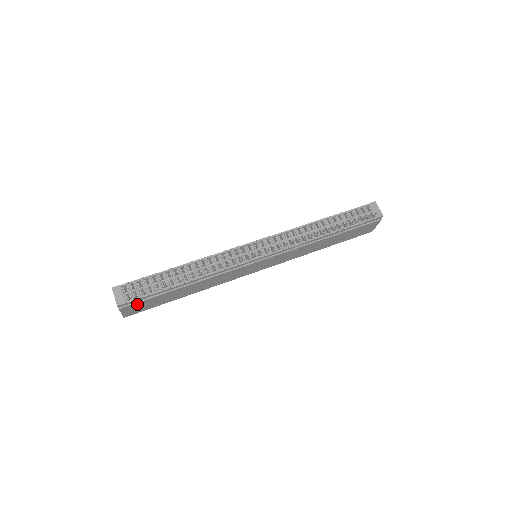
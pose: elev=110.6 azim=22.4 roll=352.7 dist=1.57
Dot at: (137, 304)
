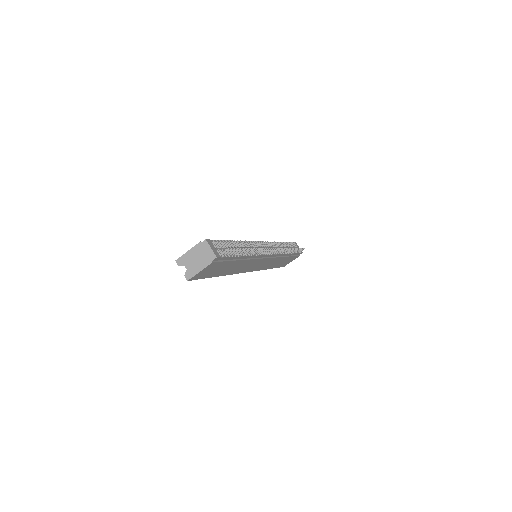
Dot at: (217, 264)
